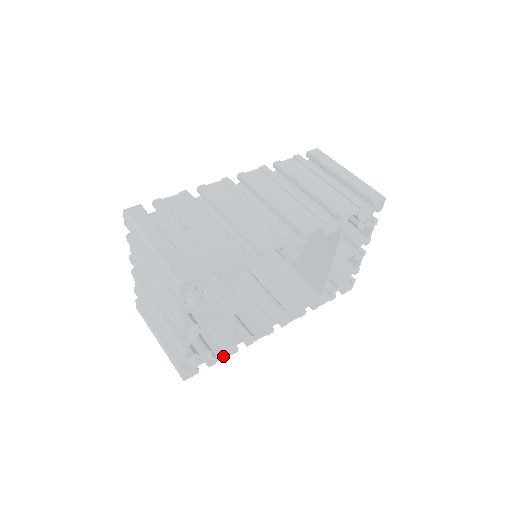
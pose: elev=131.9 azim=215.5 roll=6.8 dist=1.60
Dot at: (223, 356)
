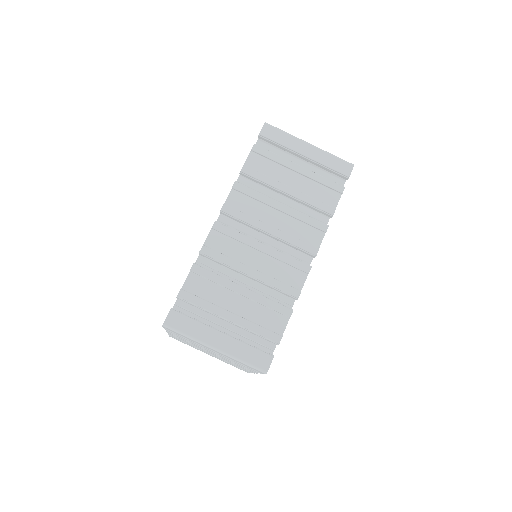
Dot at: occluded
